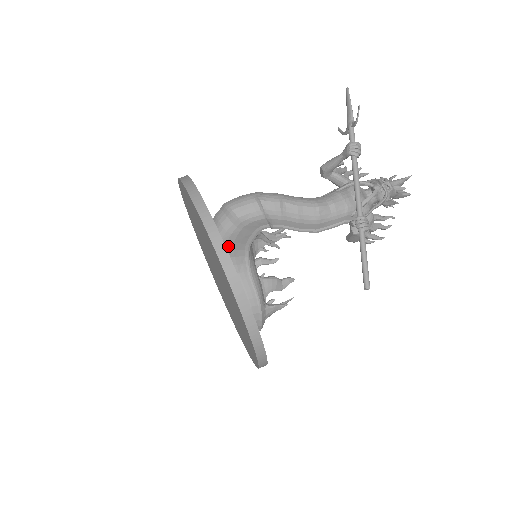
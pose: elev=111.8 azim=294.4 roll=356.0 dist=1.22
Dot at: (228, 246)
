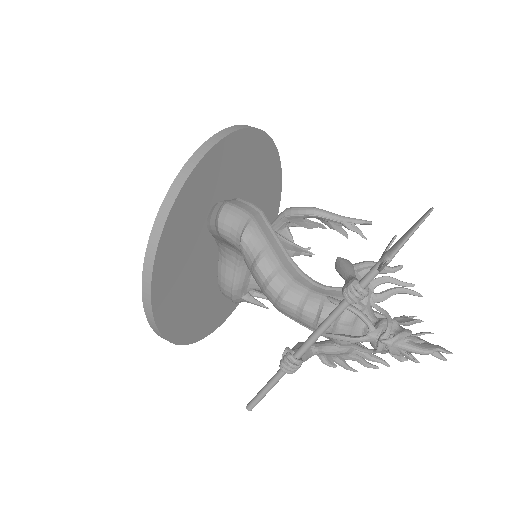
Dot at: (216, 237)
